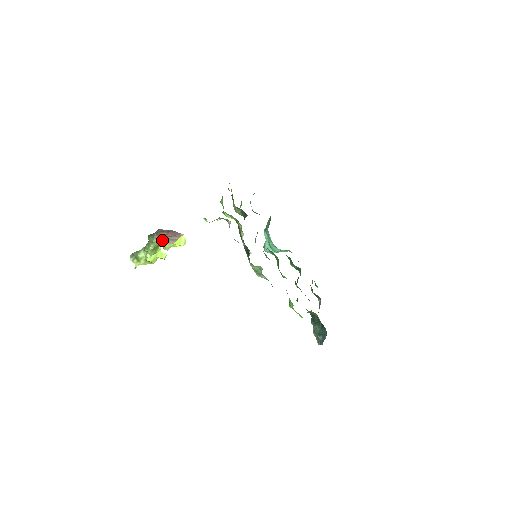
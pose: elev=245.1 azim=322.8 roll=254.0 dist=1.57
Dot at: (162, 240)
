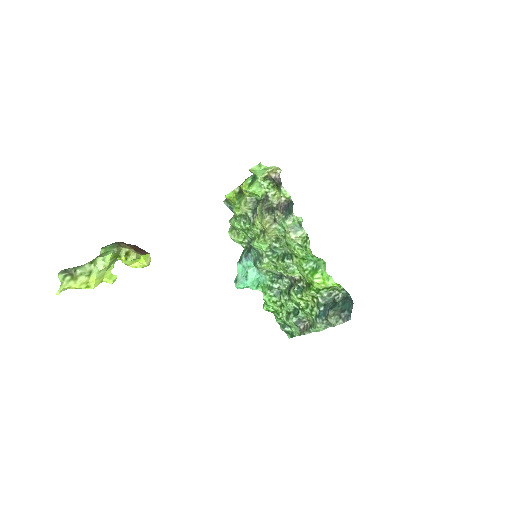
Dot at: (128, 248)
